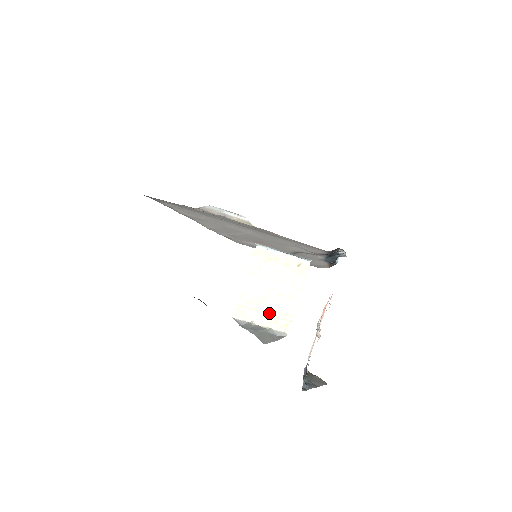
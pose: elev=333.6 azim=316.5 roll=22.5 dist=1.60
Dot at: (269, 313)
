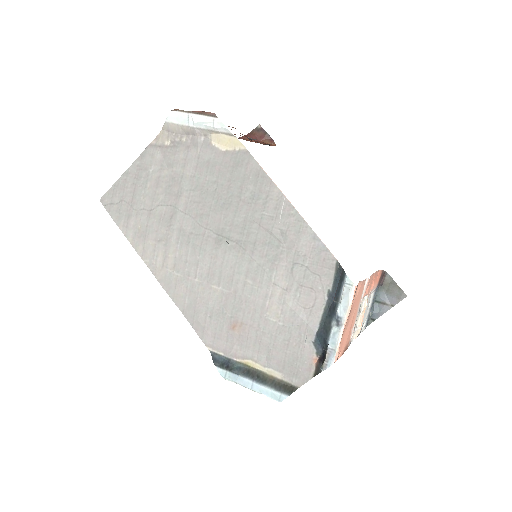
Dot at: occluded
